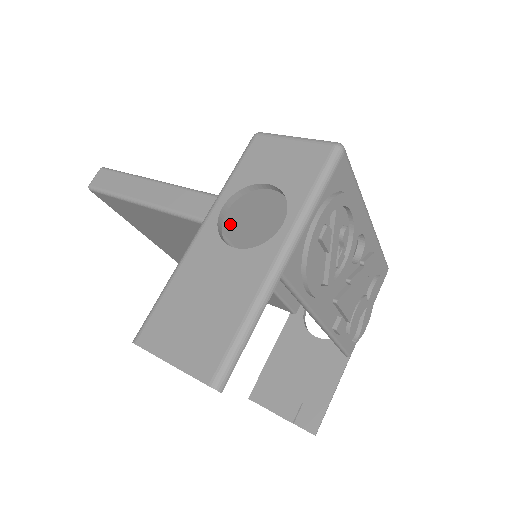
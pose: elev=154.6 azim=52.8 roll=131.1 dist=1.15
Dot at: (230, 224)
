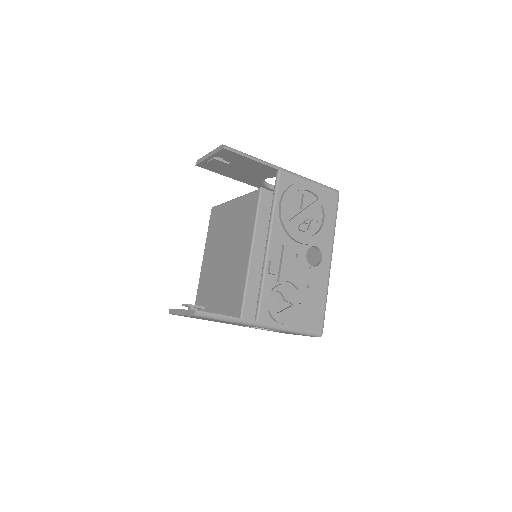
Dot at: (266, 202)
